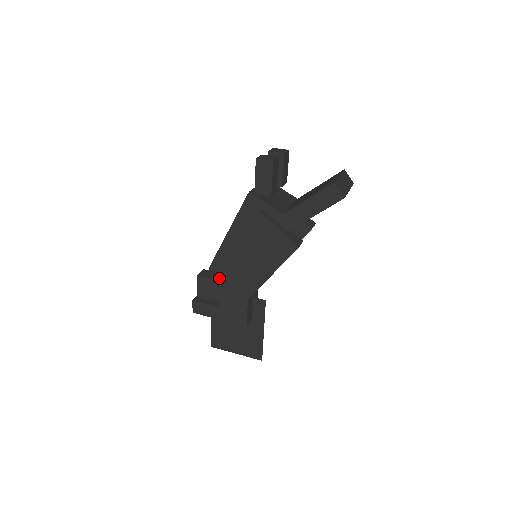
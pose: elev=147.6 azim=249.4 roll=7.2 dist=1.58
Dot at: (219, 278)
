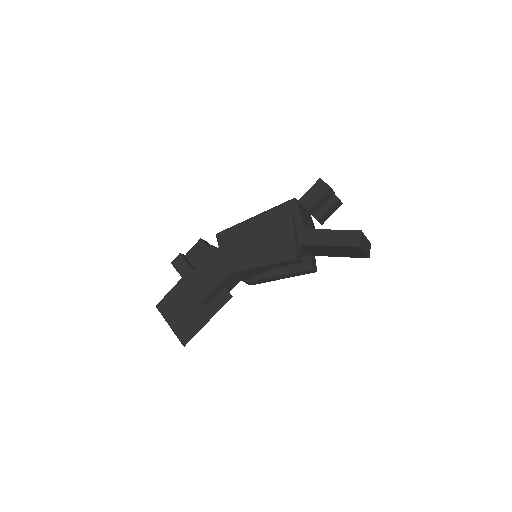
Dot at: occluded
